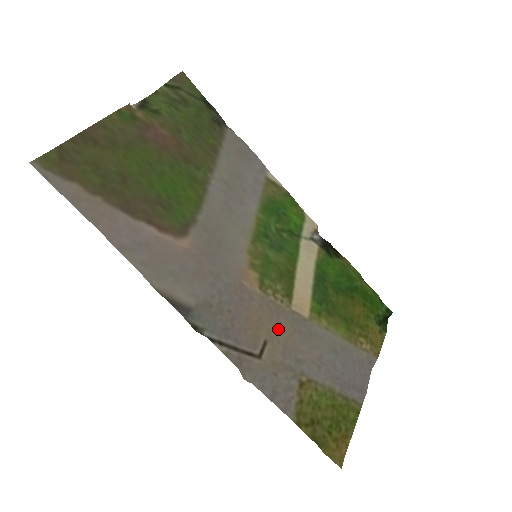
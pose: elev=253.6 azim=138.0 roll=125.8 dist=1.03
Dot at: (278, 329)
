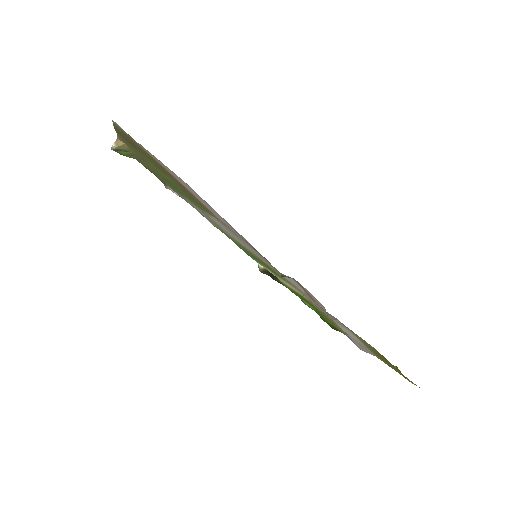
Dot at: (309, 299)
